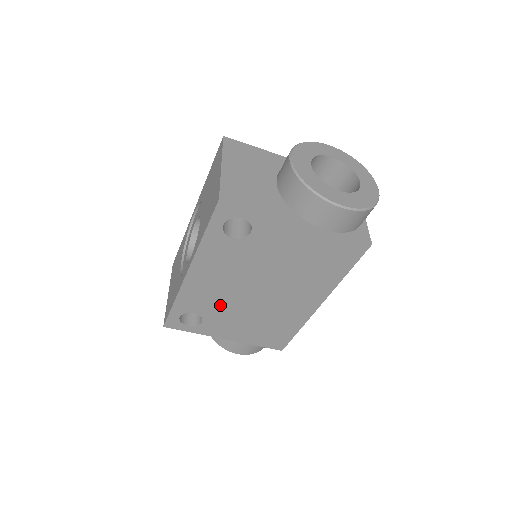
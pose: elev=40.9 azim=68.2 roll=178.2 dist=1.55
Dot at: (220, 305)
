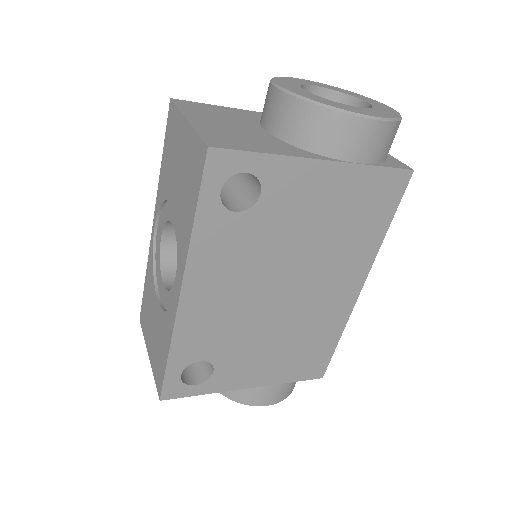
Dot at: (234, 334)
